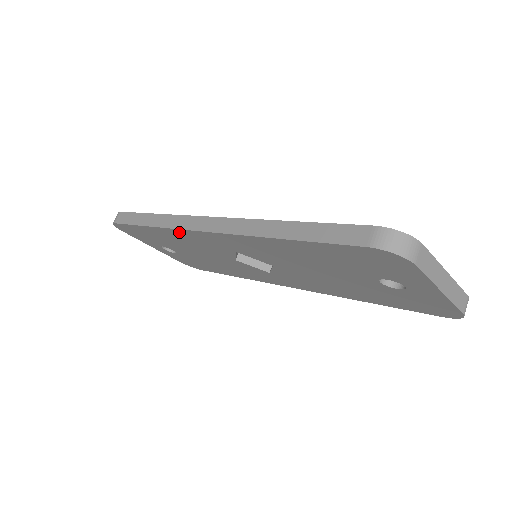
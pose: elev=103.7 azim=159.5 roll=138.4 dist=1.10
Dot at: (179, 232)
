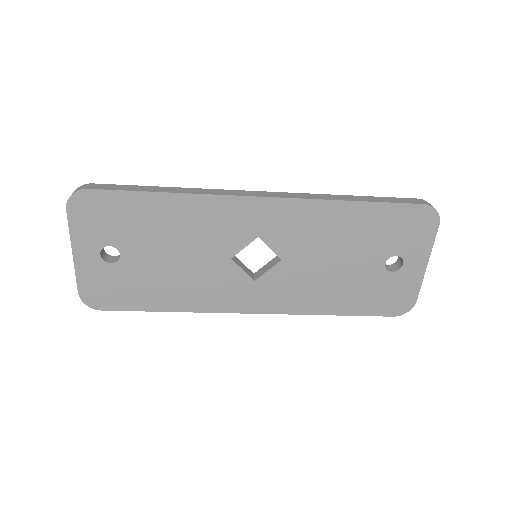
Dot at: (213, 202)
